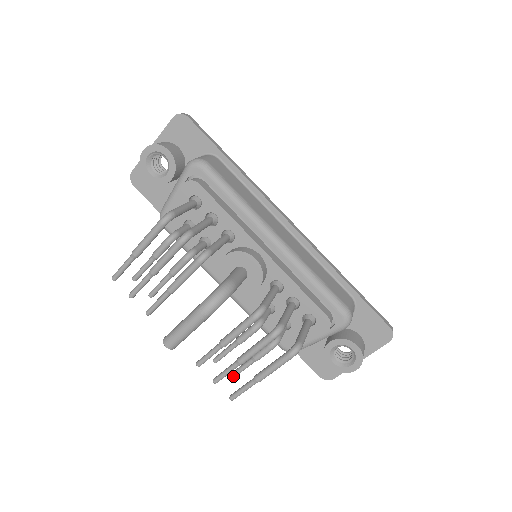
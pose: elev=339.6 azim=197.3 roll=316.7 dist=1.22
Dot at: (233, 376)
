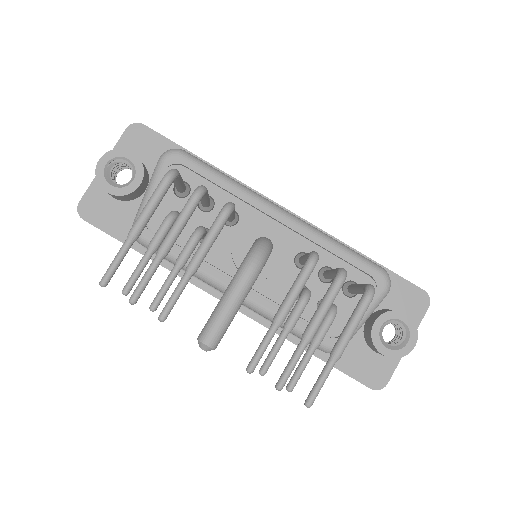
Dot at: (293, 384)
